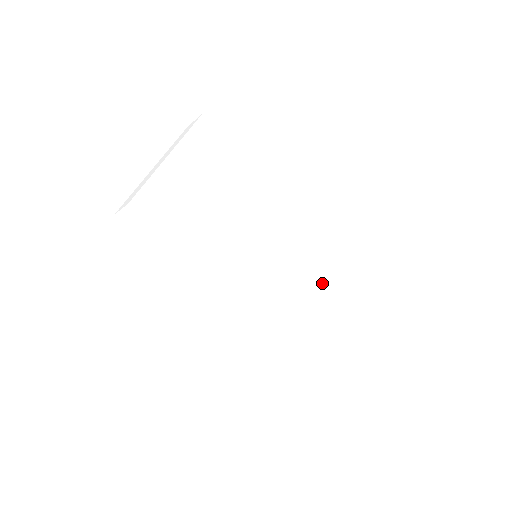
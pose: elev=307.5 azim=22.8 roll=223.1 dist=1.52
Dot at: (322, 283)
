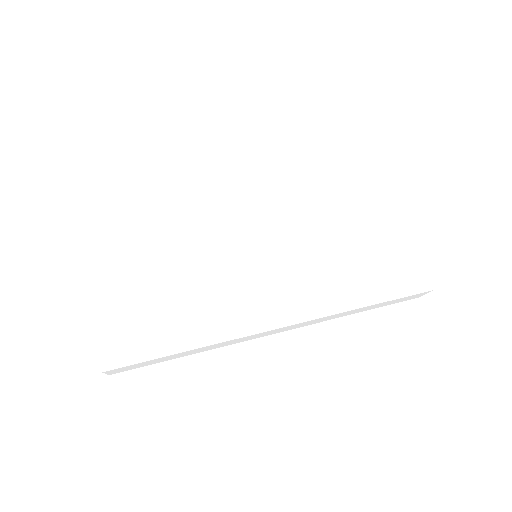
Dot at: (339, 208)
